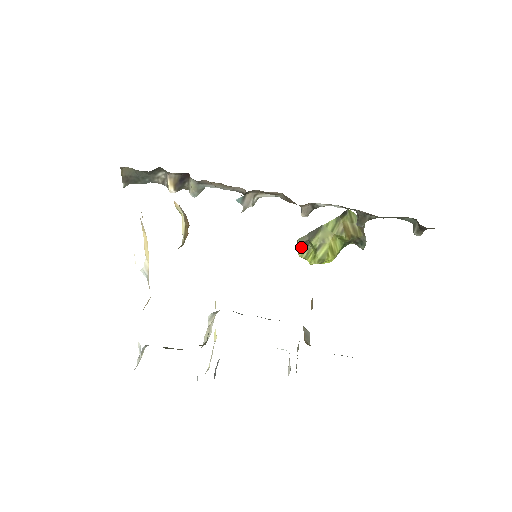
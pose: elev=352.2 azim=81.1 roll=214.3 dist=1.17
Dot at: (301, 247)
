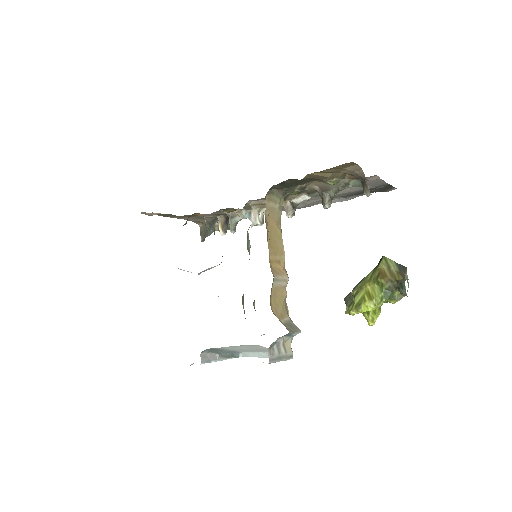
Dot at: (346, 303)
